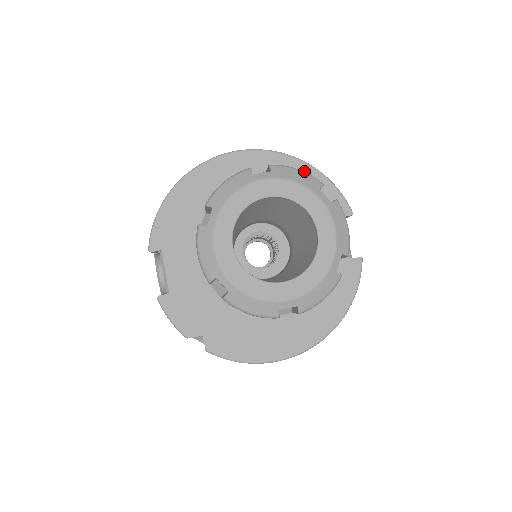
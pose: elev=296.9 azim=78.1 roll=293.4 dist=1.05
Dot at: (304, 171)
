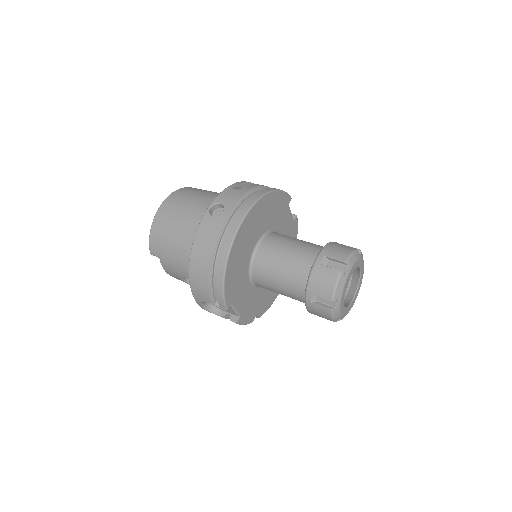
Dot at: (272, 197)
